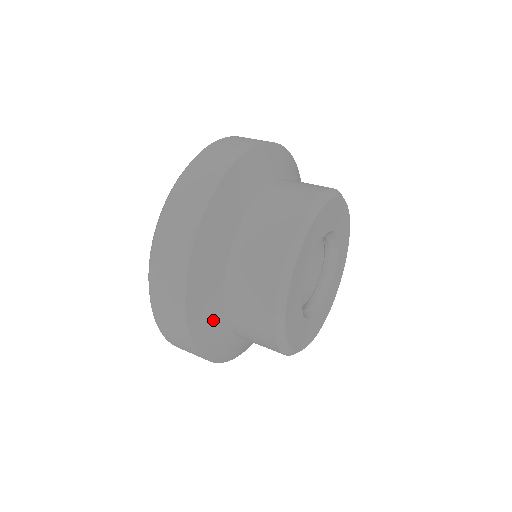
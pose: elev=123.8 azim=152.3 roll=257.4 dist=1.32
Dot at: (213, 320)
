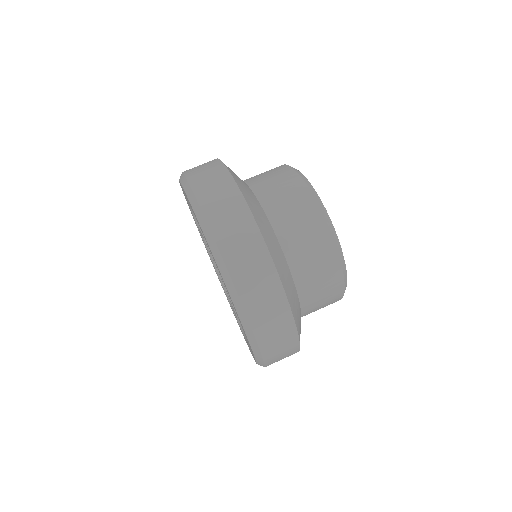
Dot at: (289, 279)
